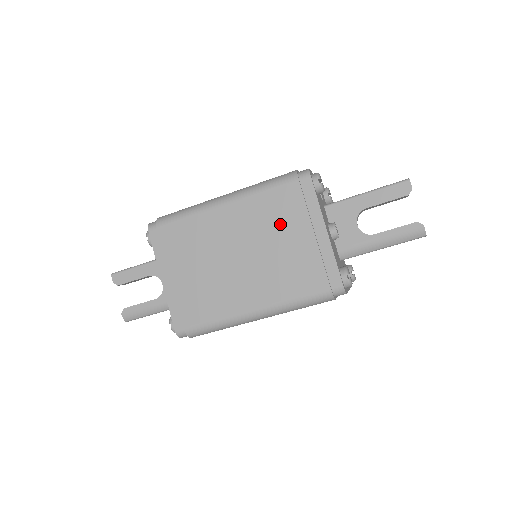
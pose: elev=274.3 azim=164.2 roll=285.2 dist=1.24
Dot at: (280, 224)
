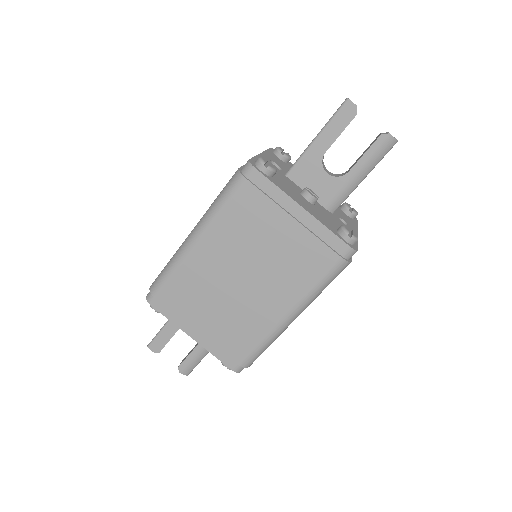
Dot at: (257, 229)
